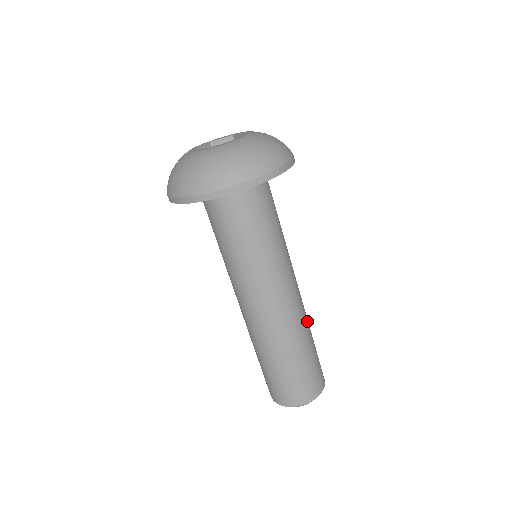
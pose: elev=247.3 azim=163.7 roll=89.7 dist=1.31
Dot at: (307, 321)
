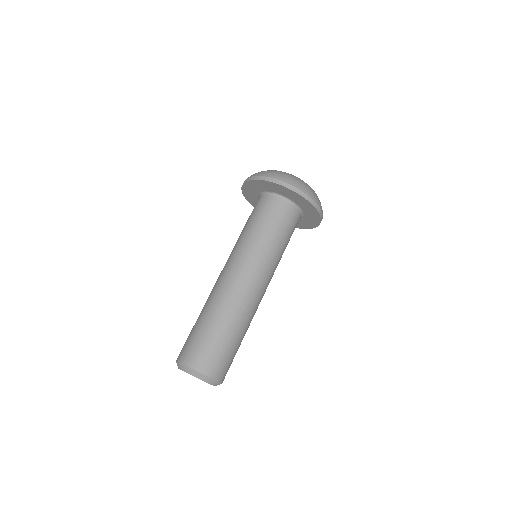
Dot at: occluded
